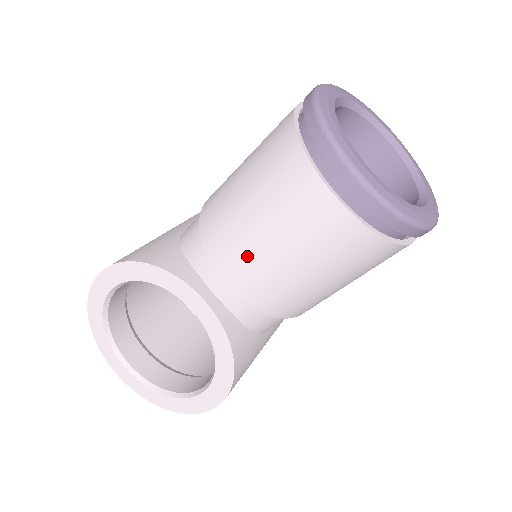
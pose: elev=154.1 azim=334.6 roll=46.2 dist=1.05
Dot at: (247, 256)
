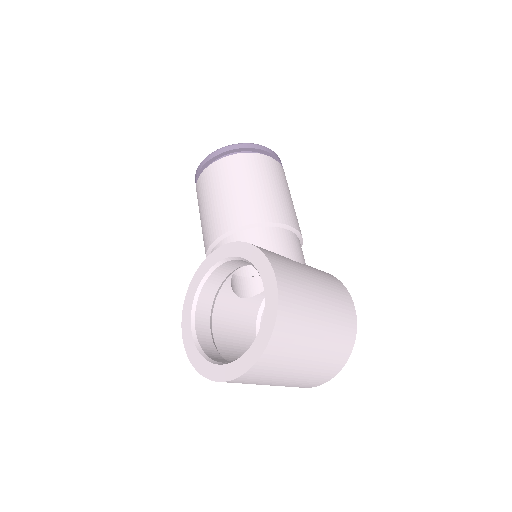
Dot at: (212, 218)
